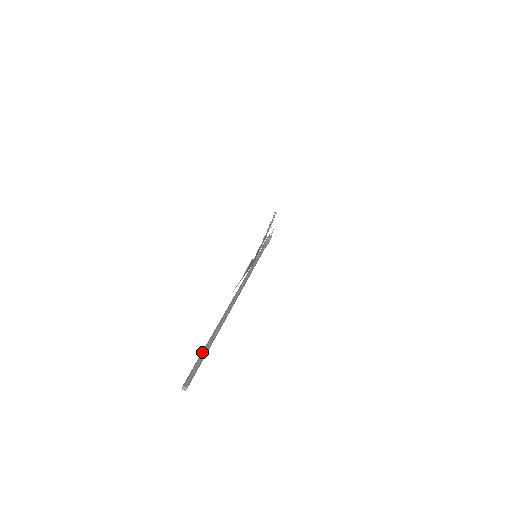
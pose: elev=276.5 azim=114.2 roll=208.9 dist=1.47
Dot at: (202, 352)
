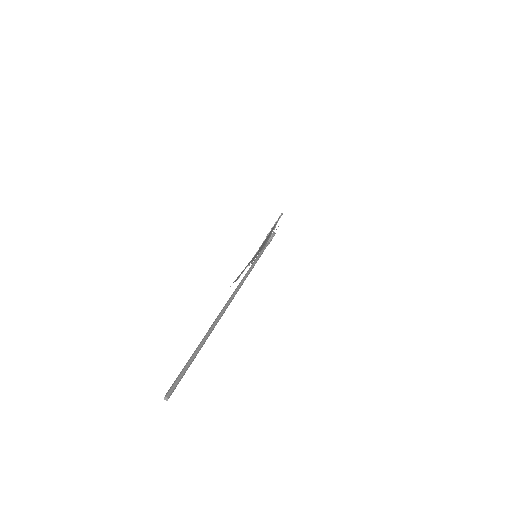
Dot at: (188, 362)
